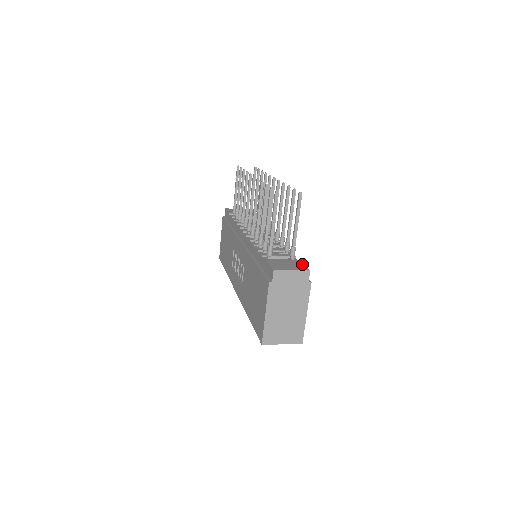
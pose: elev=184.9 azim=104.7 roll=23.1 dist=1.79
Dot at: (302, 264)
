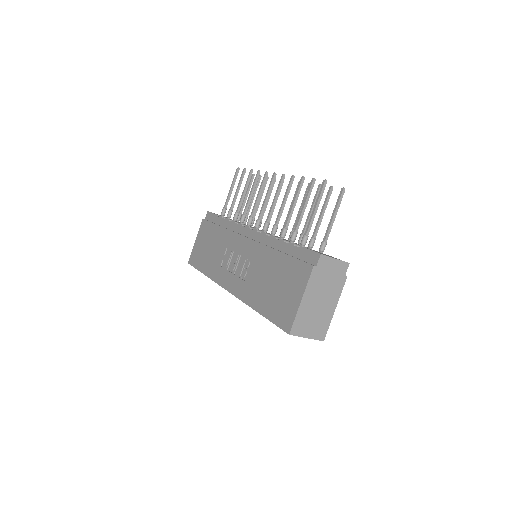
Dot at: occluded
